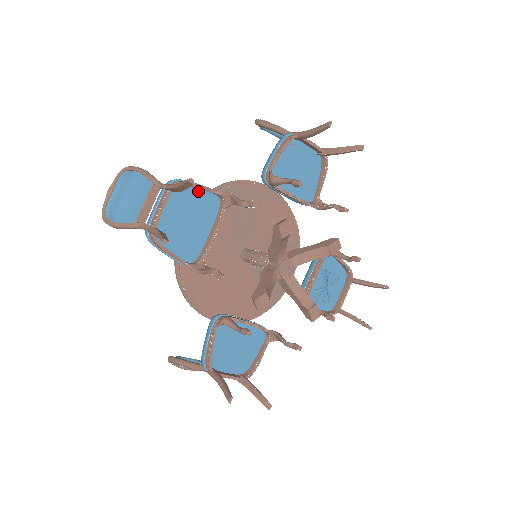
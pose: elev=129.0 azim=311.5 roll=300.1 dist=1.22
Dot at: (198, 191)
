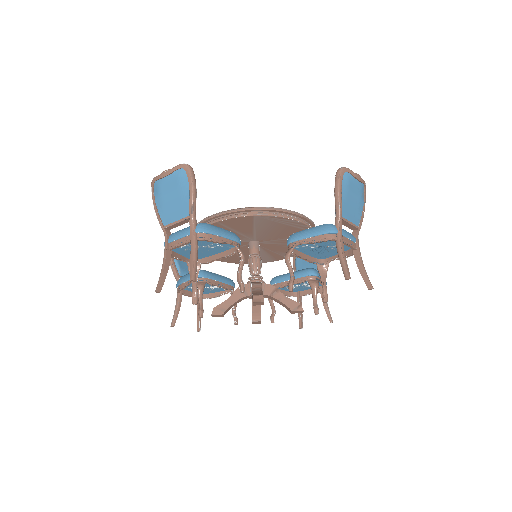
Dot at: (220, 239)
